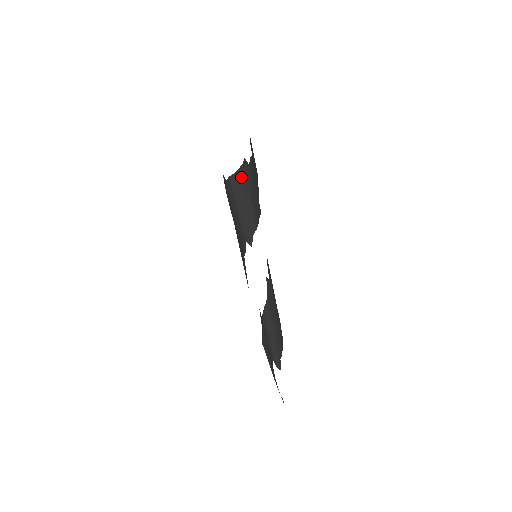
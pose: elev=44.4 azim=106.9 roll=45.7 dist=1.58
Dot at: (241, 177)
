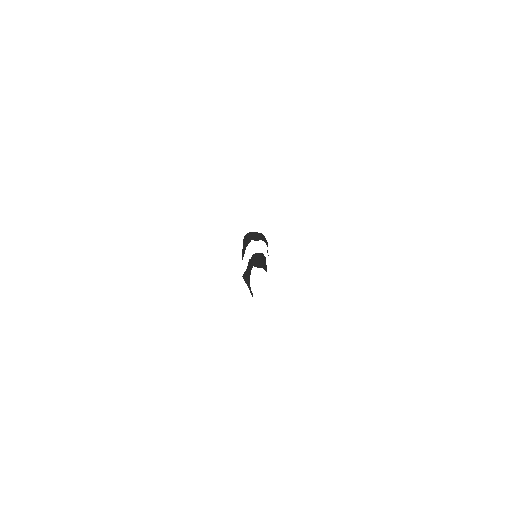
Dot at: (259, 233)
